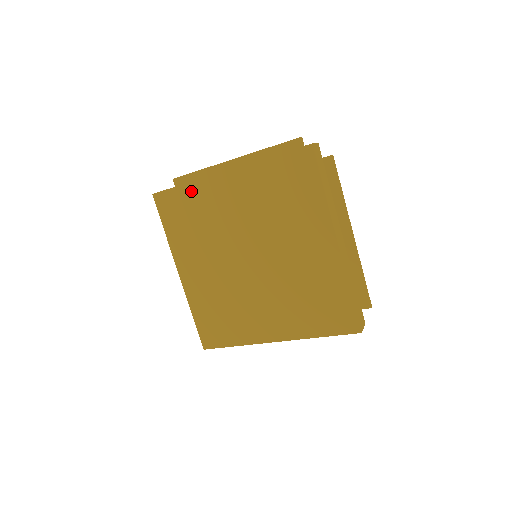
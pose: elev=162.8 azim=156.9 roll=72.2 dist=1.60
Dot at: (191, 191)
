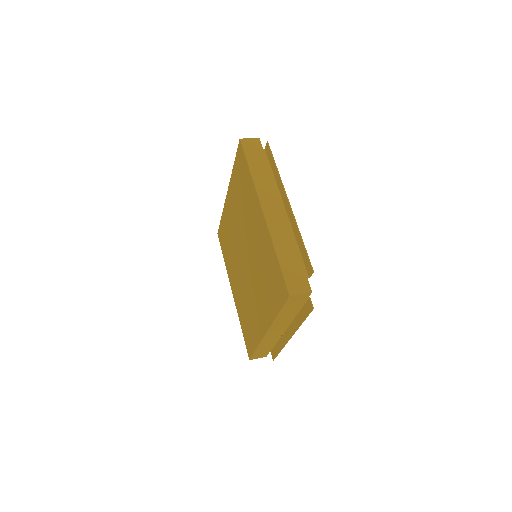
Dot at: (224, 219)
